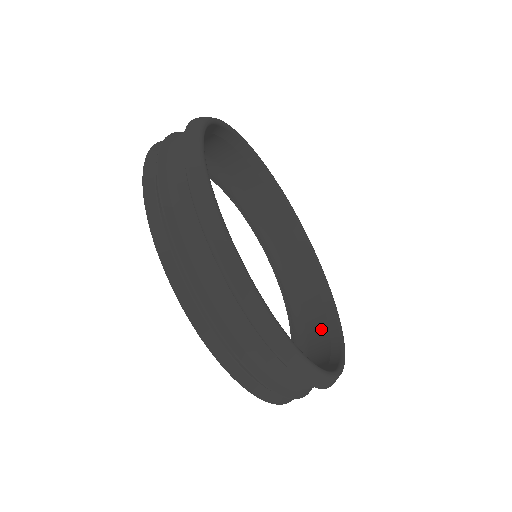
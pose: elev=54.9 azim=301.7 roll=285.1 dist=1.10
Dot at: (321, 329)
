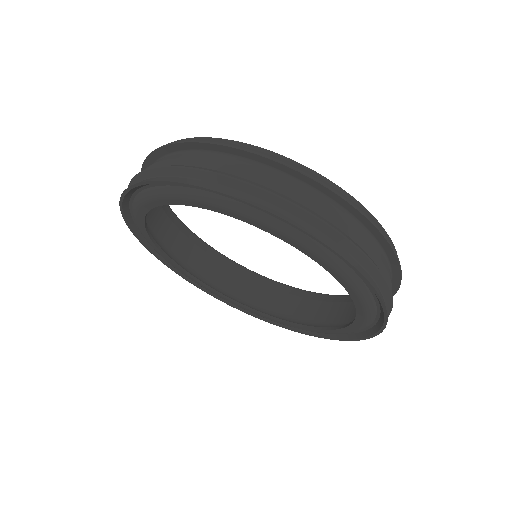
Dot at: occluded
